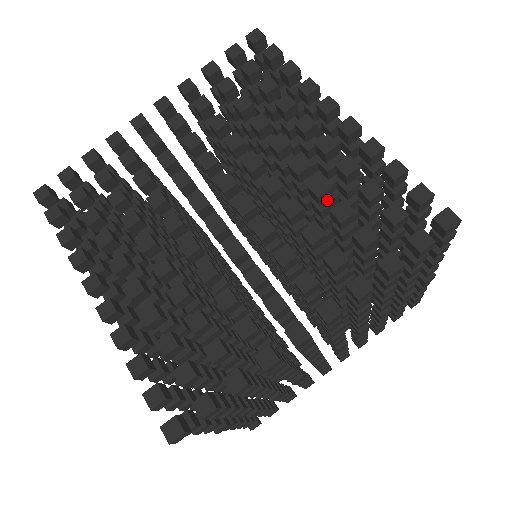
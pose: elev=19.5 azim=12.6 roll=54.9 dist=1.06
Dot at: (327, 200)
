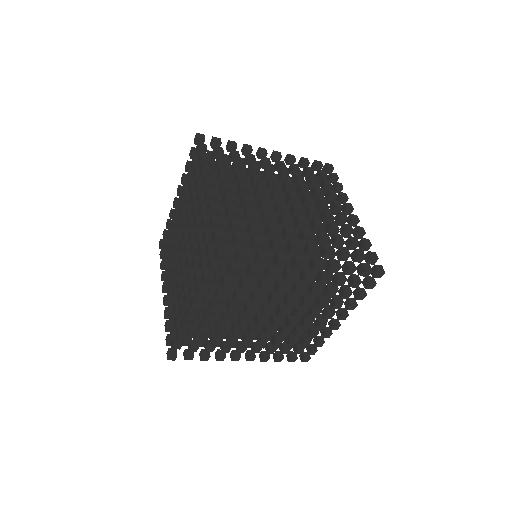
Dot at: occluded
